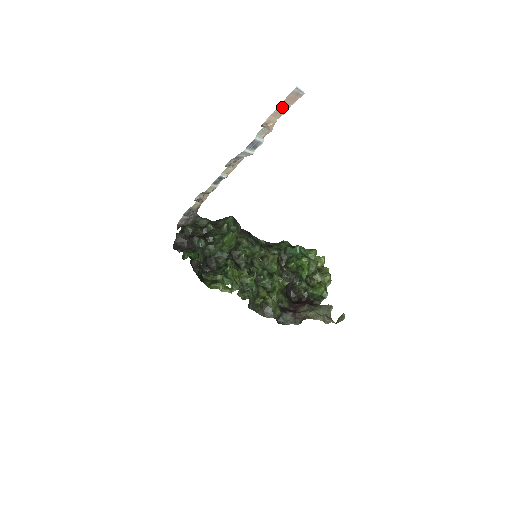
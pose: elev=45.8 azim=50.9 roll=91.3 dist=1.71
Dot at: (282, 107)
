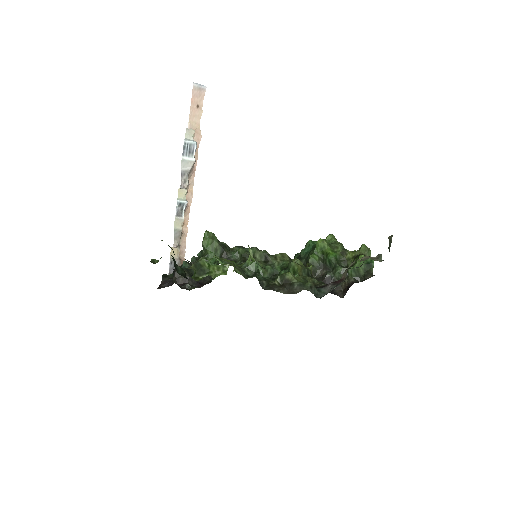
Dot at: (195, 107)
